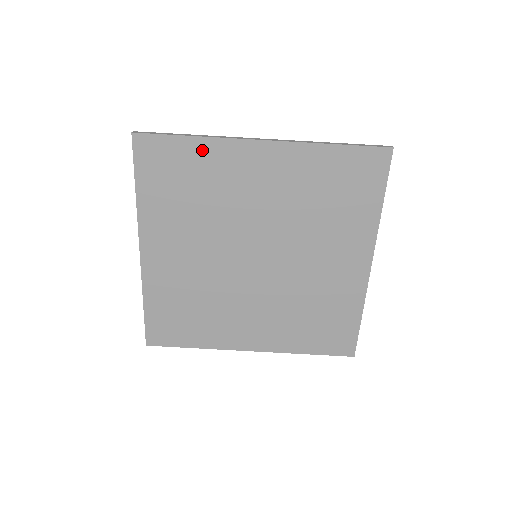
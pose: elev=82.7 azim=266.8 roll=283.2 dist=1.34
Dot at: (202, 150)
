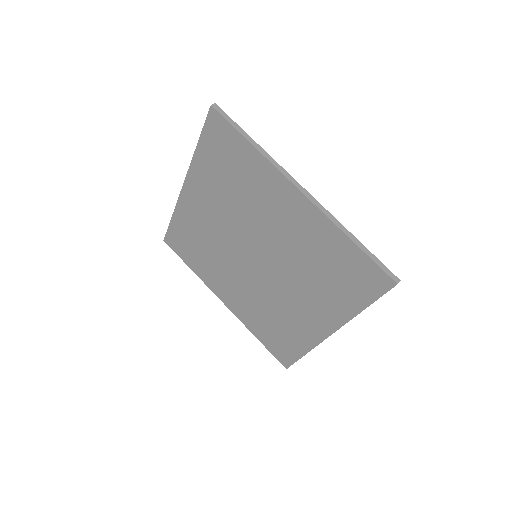
Dot at: (253, 159)
